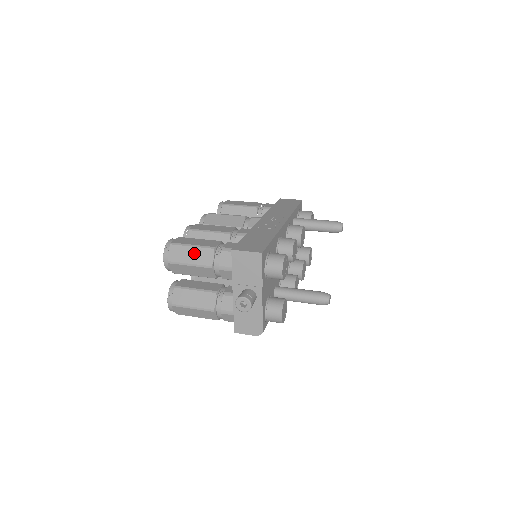
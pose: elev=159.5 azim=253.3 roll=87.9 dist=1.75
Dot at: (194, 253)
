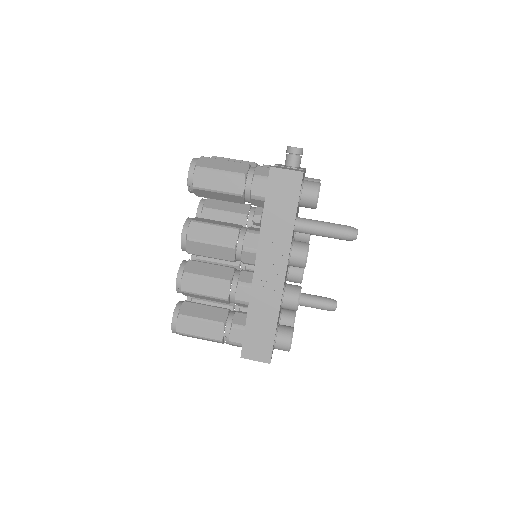
Dot at: occluded
